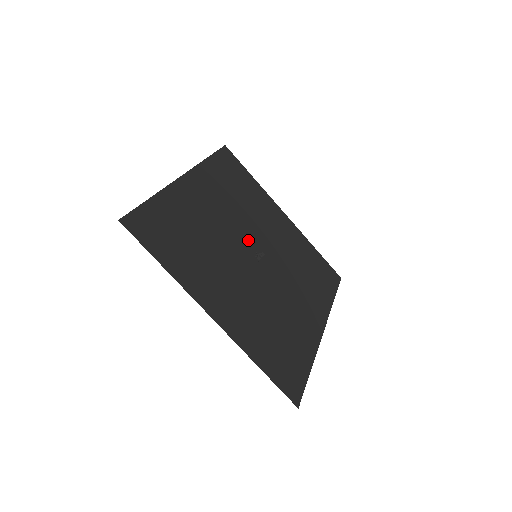
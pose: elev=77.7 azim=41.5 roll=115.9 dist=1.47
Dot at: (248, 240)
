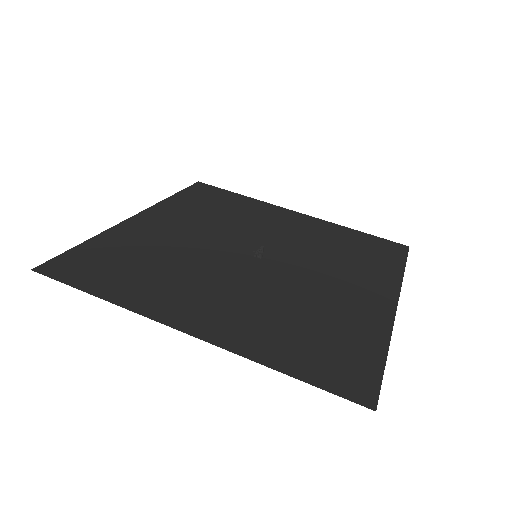
Dot at: (241, 245)
